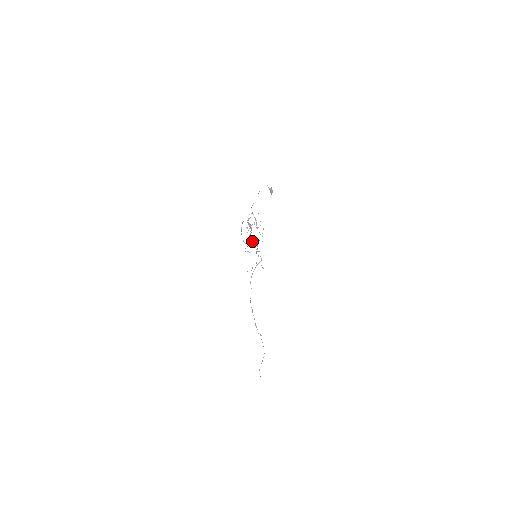
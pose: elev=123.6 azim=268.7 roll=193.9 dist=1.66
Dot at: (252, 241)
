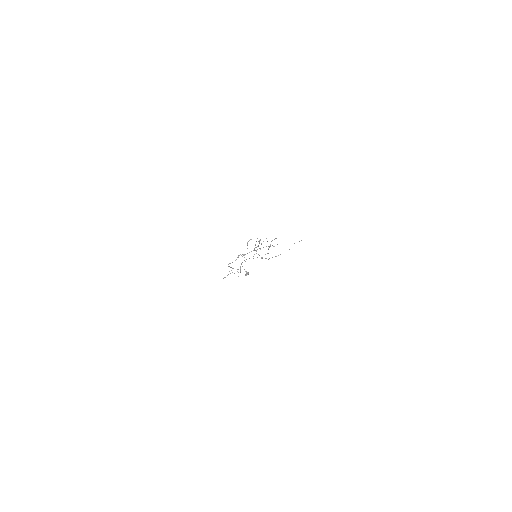
Dot at: occluded
